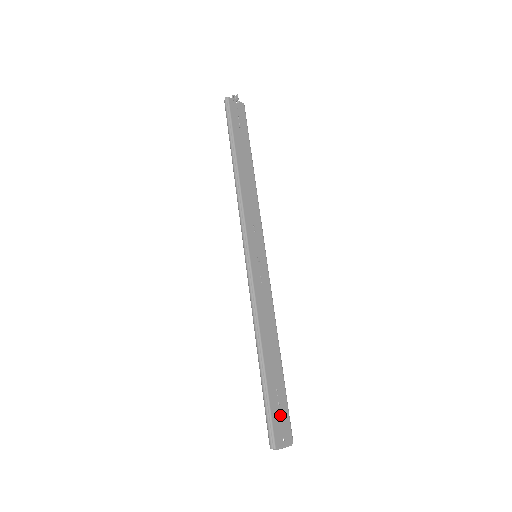
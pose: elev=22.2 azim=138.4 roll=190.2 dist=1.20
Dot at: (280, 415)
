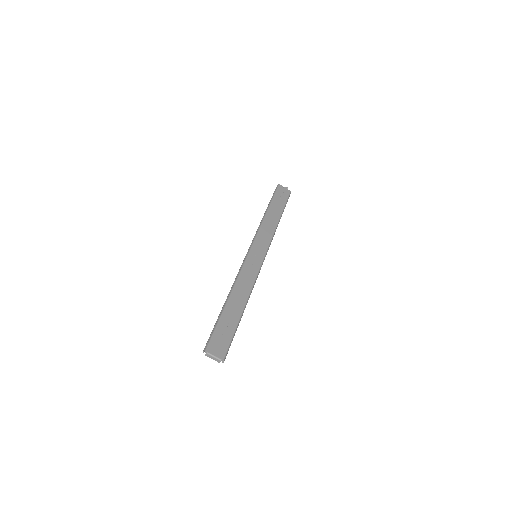
Dot at: (222, 337)
